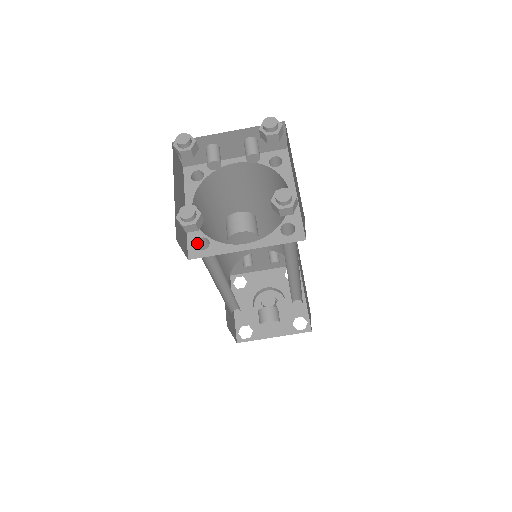
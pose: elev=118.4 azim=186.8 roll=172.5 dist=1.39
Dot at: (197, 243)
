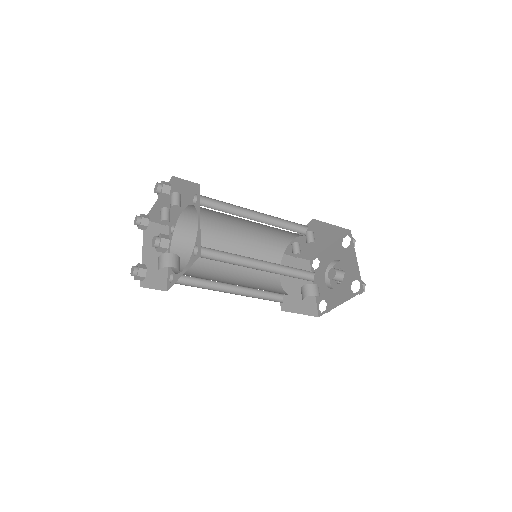
Dot at: occluded
